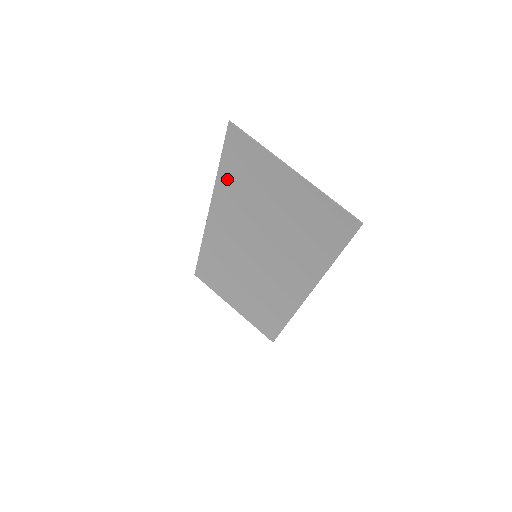
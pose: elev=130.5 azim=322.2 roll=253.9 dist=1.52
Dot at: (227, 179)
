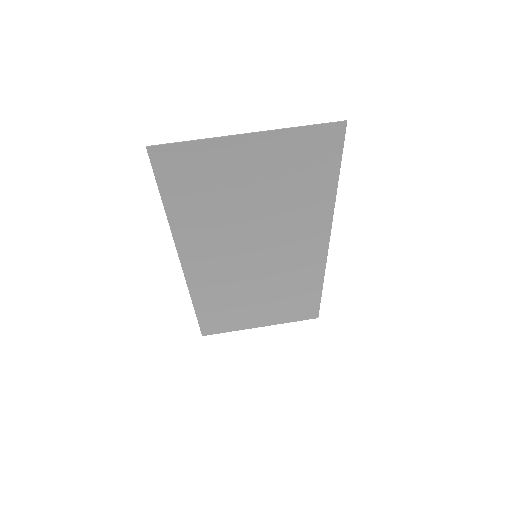
Dot at: (181, 210)
